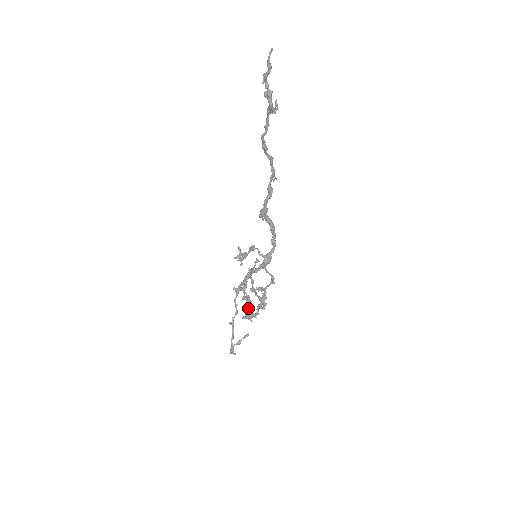
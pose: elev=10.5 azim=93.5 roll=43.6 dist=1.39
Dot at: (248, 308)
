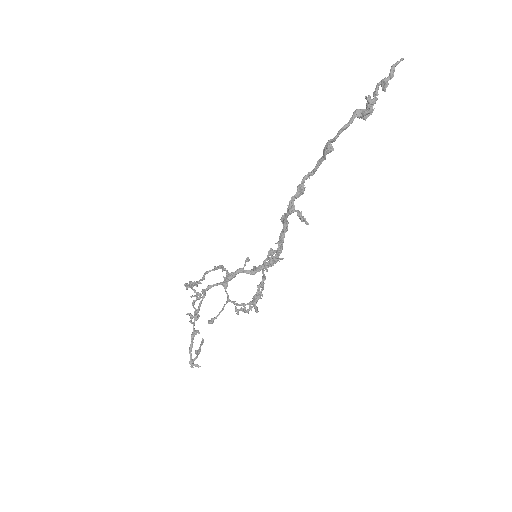
Dot at: occluded
